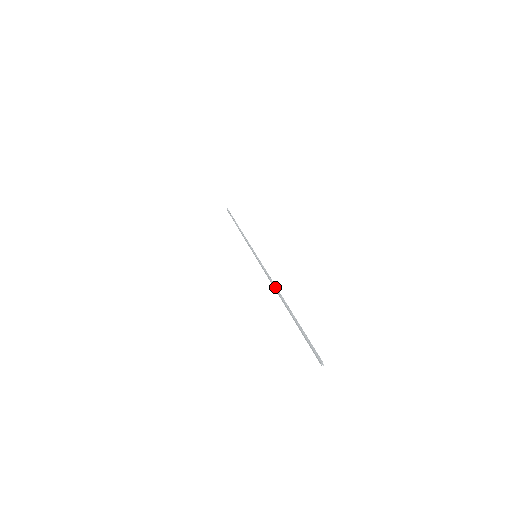
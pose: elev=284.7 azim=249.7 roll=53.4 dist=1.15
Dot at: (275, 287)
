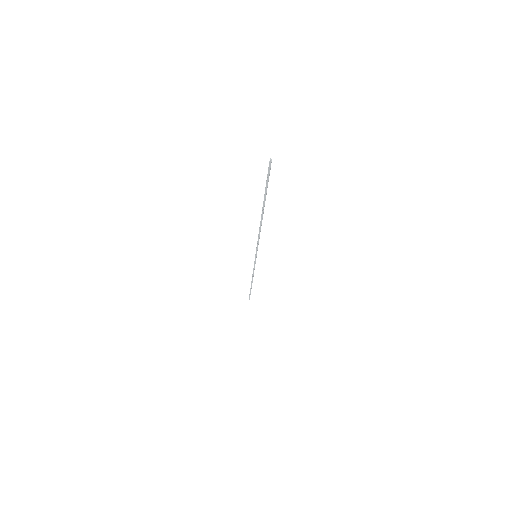
Dot at: (260, 226)
